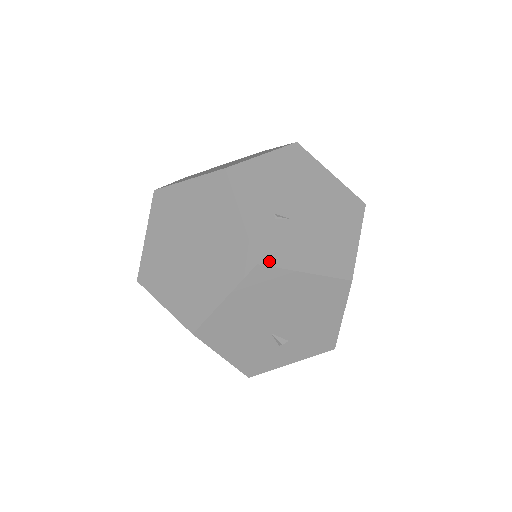
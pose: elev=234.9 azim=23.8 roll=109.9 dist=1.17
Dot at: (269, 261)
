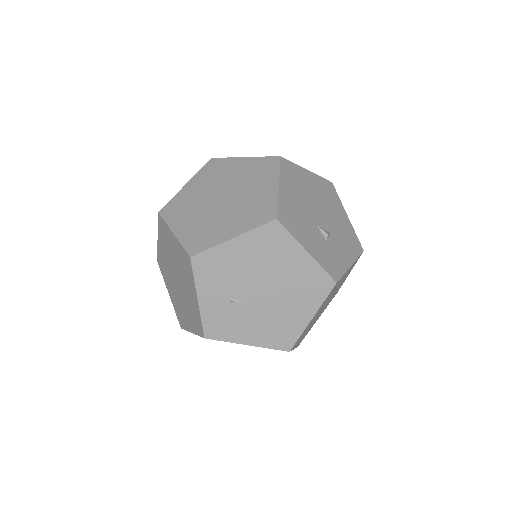
Dot at: (215, 336)
